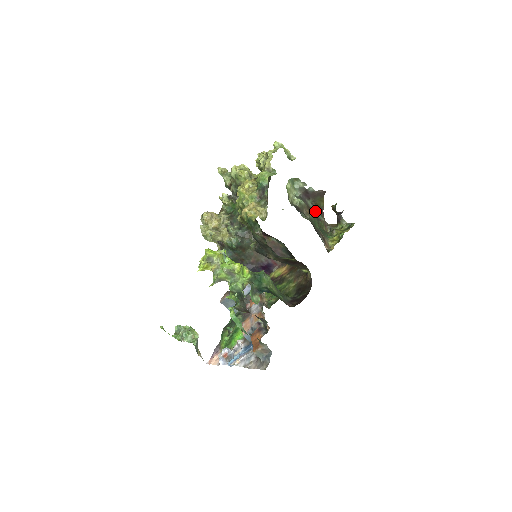
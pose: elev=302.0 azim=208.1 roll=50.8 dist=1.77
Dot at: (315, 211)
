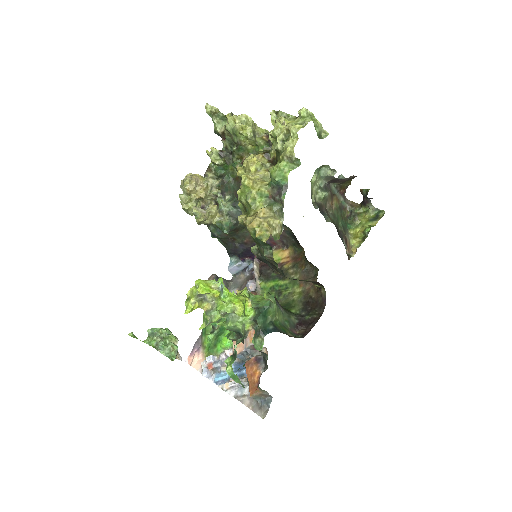
Dot at: (338, 196)
